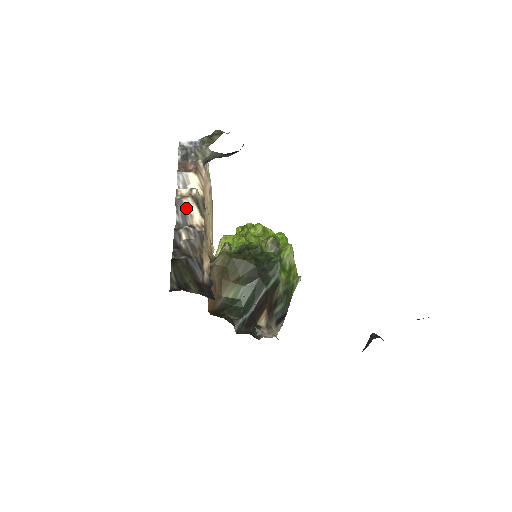
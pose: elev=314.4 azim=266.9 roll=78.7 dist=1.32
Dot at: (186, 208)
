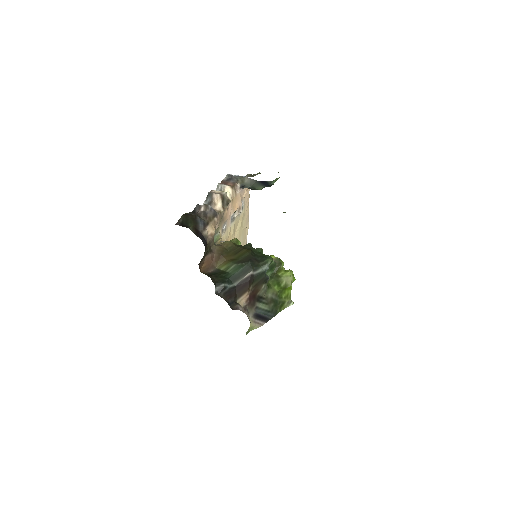
Dot at: (213, 199)
